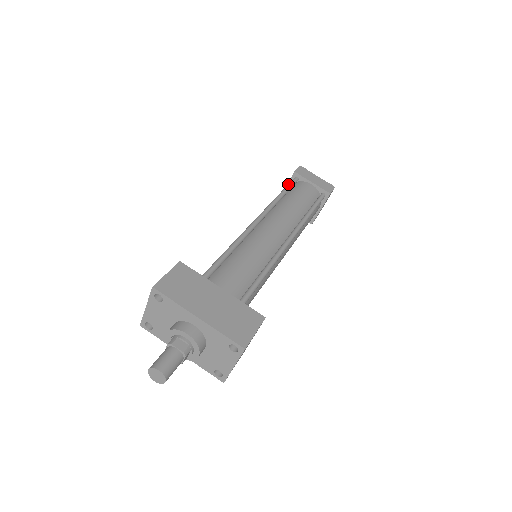
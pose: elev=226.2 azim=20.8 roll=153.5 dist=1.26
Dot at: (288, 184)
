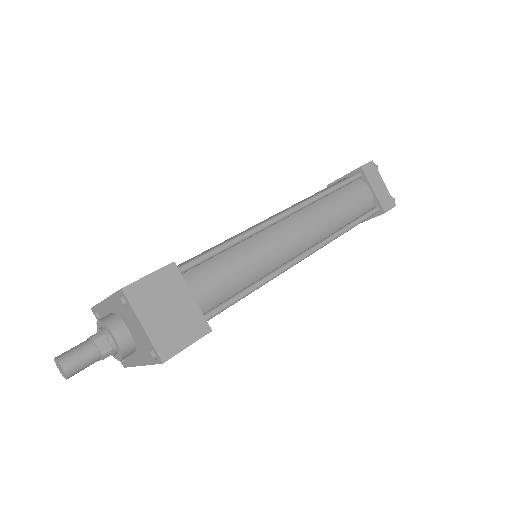
Dot at: occluded
